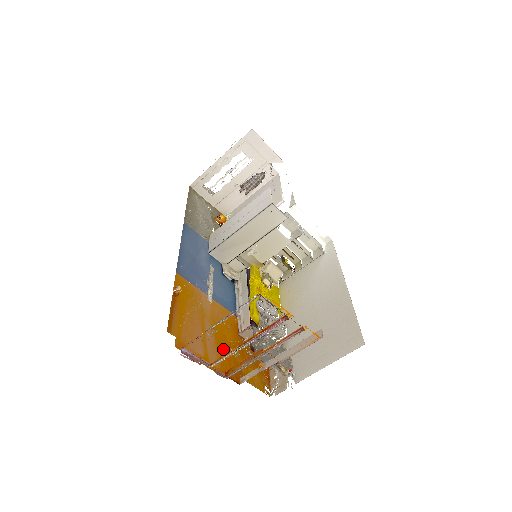
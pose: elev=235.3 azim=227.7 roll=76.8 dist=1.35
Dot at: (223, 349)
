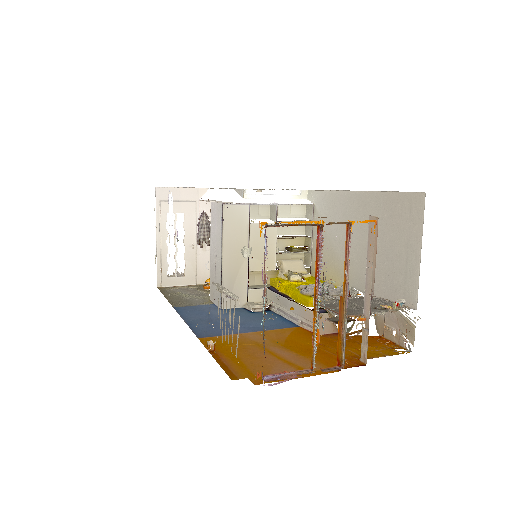
Dot at: occluded
